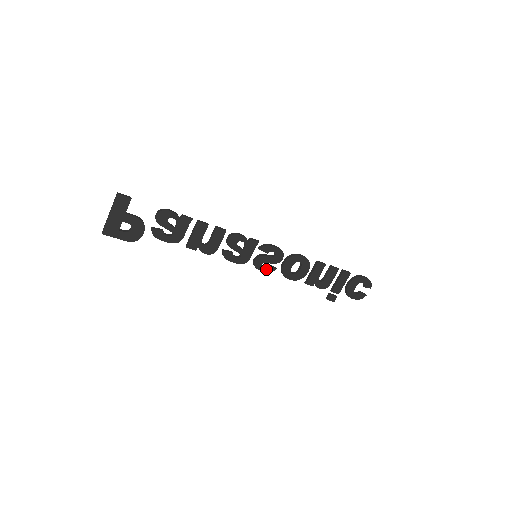
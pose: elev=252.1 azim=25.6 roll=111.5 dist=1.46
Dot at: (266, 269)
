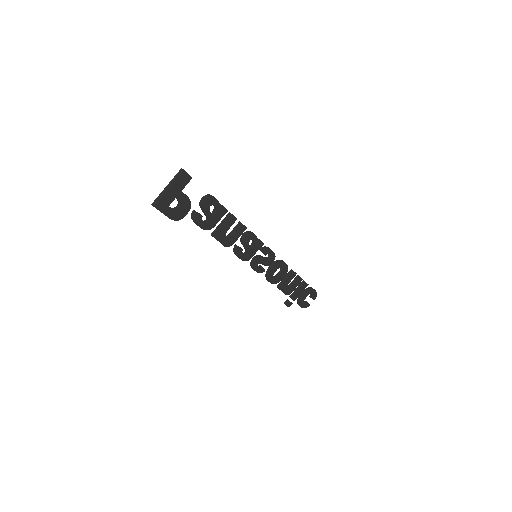
Dot at: (258, 269)
